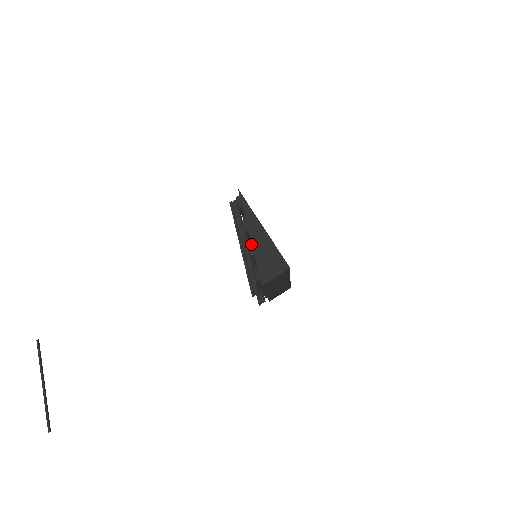
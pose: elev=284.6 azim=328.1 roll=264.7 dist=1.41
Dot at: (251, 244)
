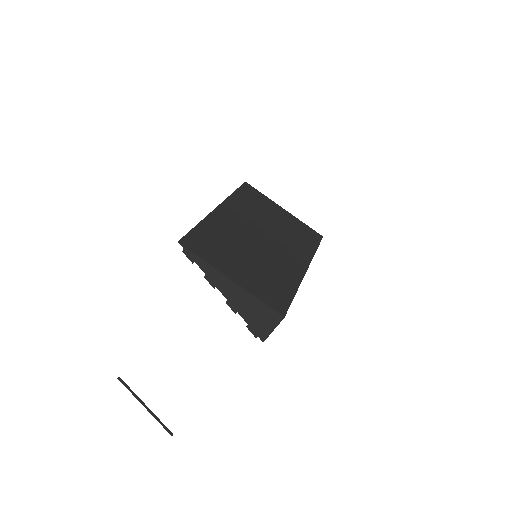
Dot at: (228, 301)
